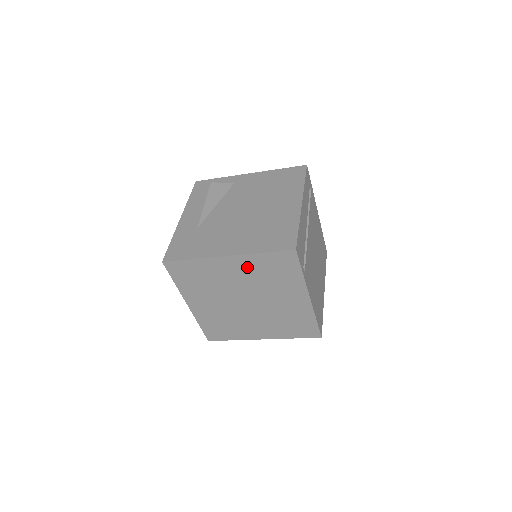
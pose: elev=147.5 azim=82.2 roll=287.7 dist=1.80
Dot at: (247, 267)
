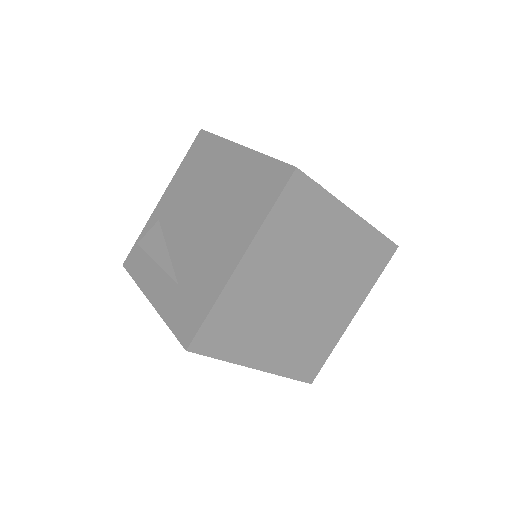
Dot at: (271, 249)
